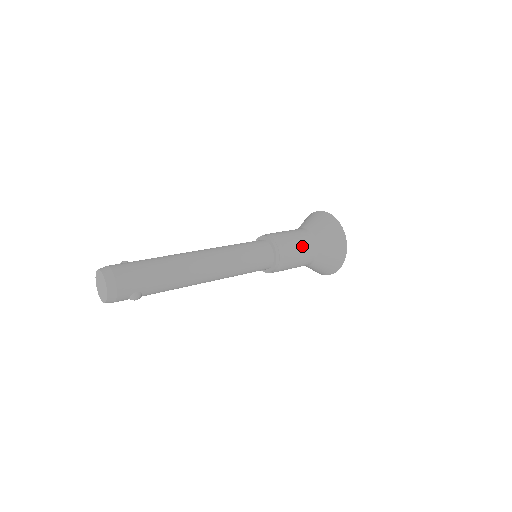
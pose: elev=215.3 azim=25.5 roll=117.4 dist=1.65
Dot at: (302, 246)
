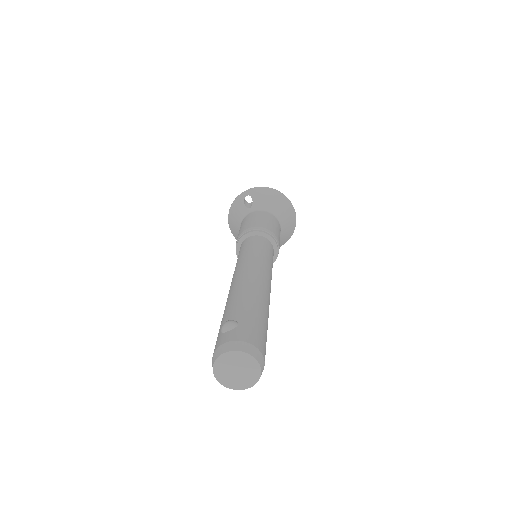
Dot at: occluded
